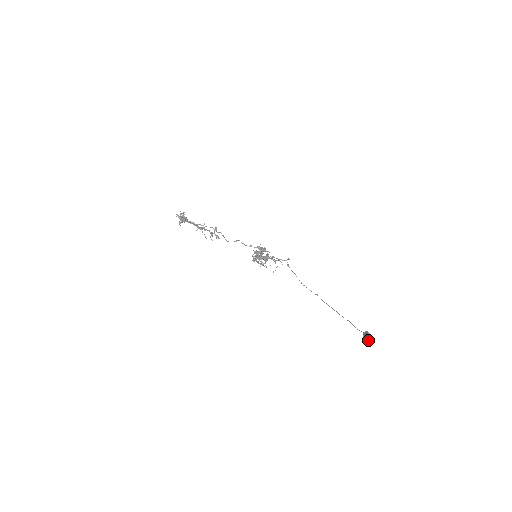
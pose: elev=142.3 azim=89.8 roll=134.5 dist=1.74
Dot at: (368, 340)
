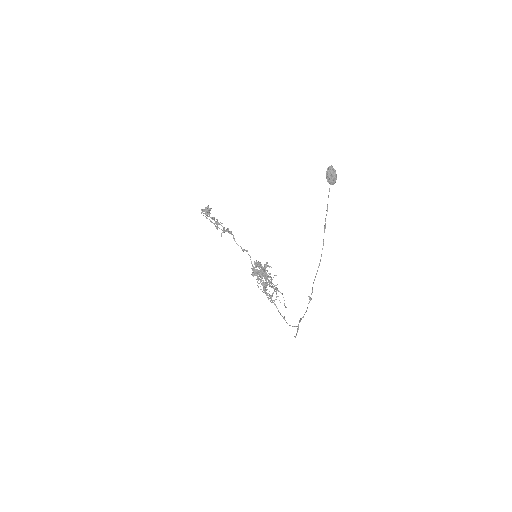
Dot at: (329, 167)
